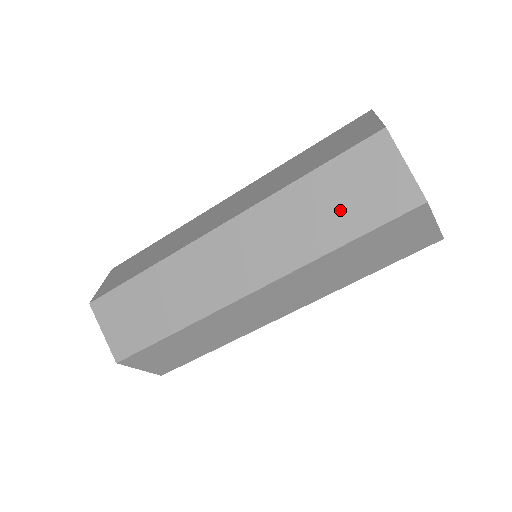
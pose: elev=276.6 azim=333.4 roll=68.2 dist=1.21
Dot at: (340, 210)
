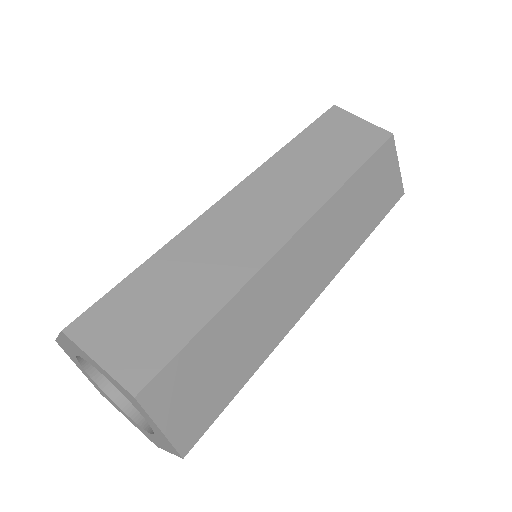
Dot at: (335, 153)
